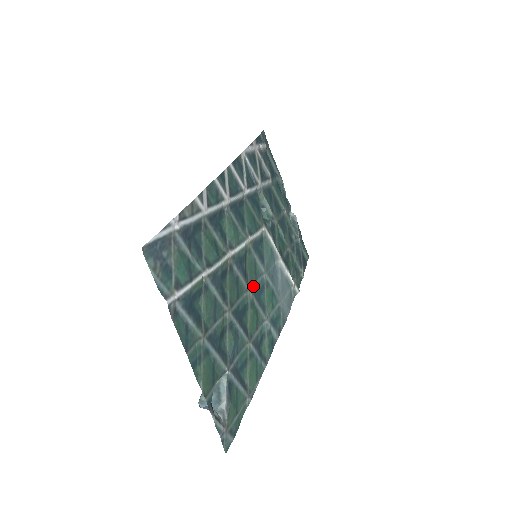
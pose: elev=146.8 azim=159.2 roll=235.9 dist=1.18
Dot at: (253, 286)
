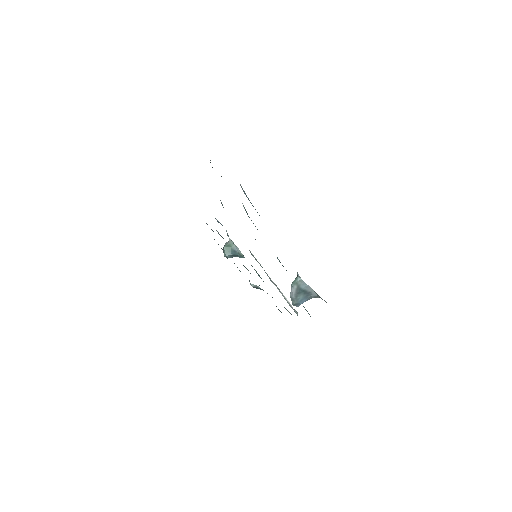
Dot at: occluded
